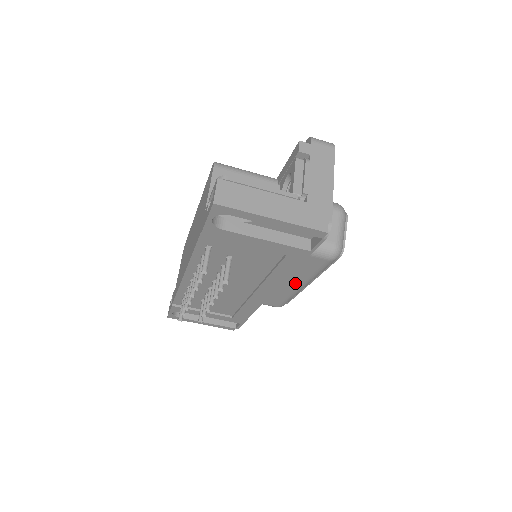
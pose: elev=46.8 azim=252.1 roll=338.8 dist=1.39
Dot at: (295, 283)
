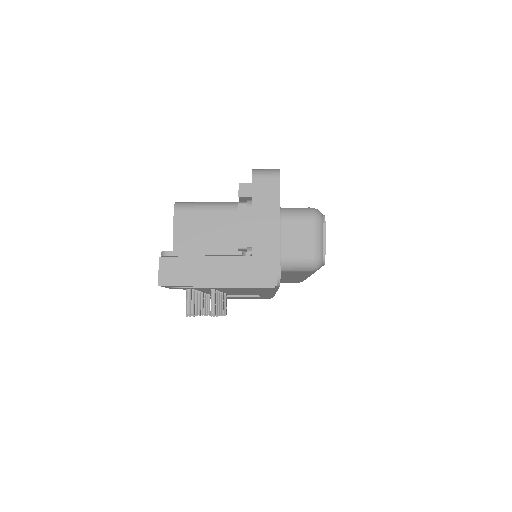
Dot at: (297, 277)
